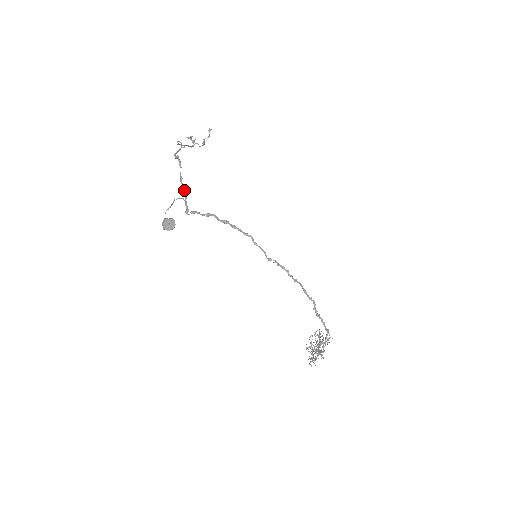
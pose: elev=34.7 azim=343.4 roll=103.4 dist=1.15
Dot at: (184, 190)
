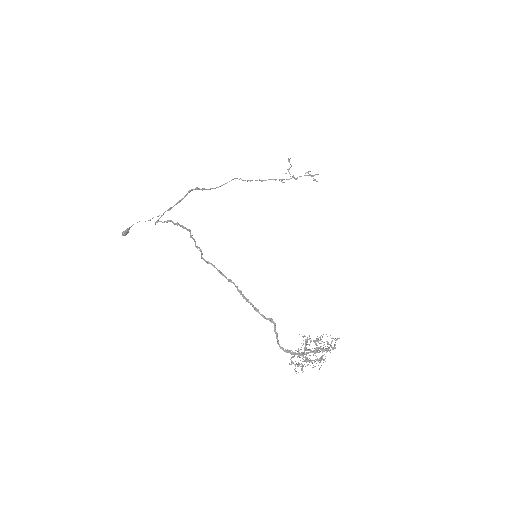
Dot at: (169, 209)
